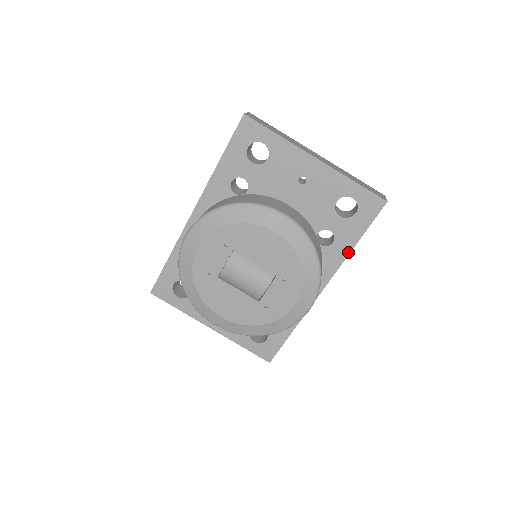
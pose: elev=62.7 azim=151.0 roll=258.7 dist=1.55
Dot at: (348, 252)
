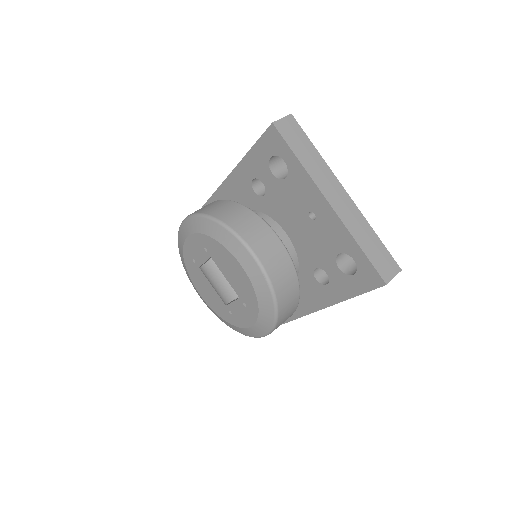
Dot at: (338, 301)
